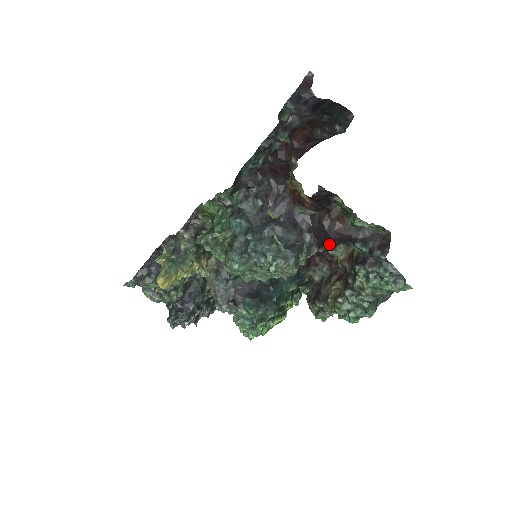
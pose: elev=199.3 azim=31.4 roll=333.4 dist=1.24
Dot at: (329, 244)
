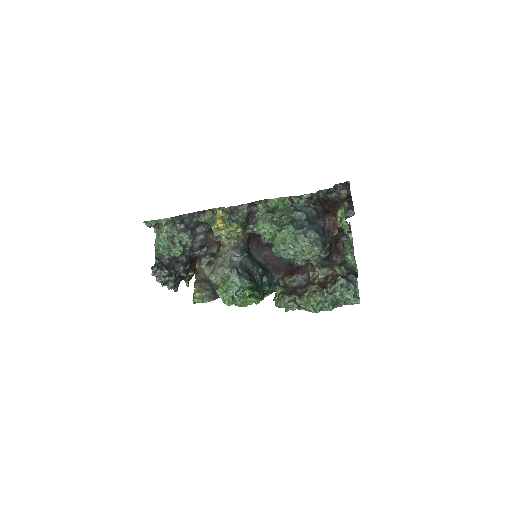
Dot at: (323, 262)
